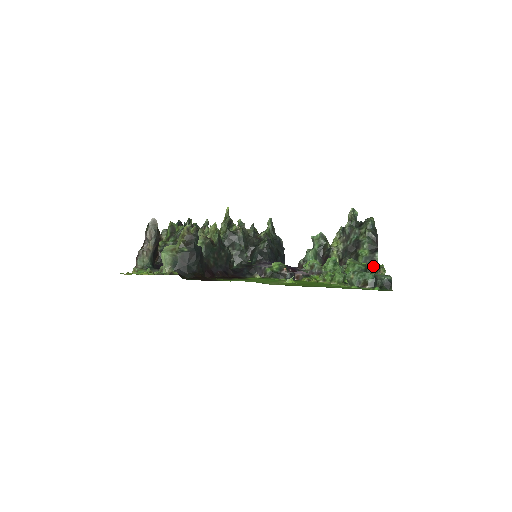
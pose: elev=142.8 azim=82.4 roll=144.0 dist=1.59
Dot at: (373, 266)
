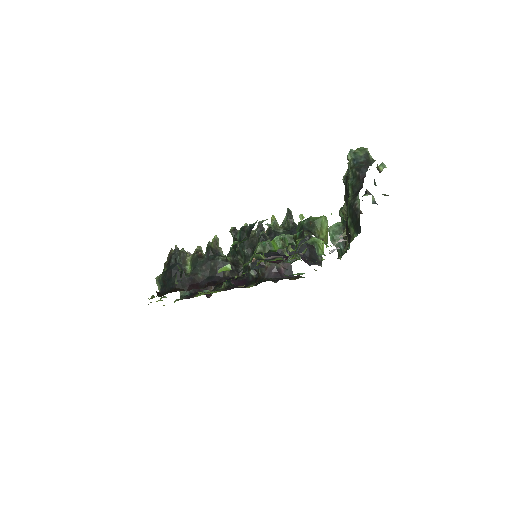
Dot at: (355, 215)
